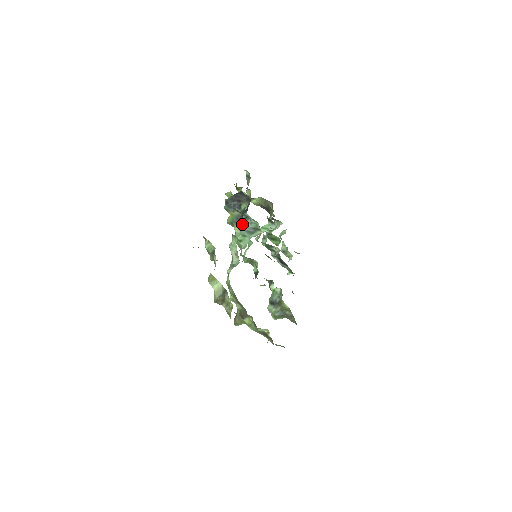
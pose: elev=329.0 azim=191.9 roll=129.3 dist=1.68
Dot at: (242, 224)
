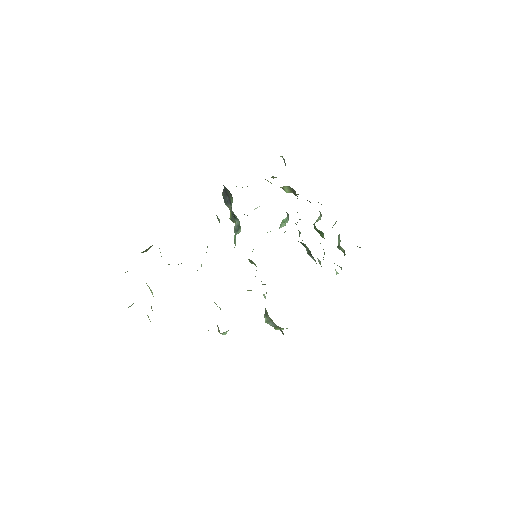
Dot at: occluded
